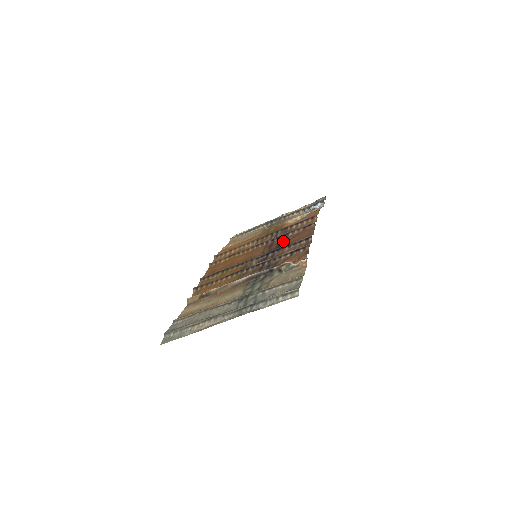
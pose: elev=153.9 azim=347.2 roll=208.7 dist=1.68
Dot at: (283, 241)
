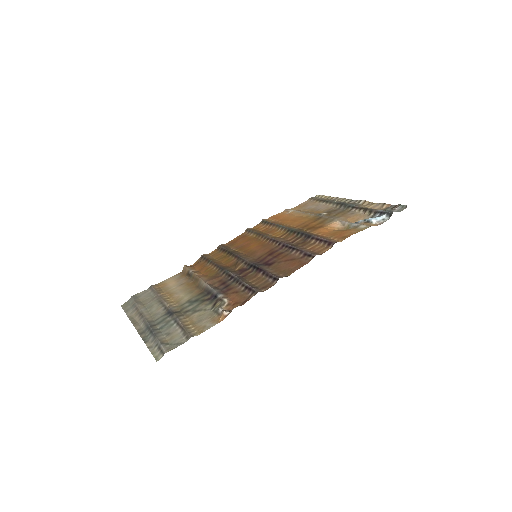
Dot at: (279, 257)
